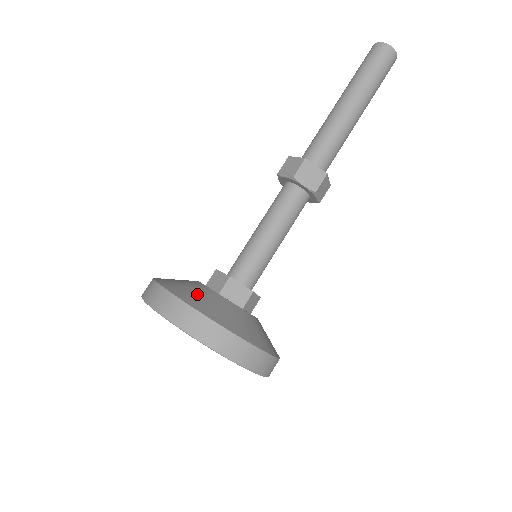
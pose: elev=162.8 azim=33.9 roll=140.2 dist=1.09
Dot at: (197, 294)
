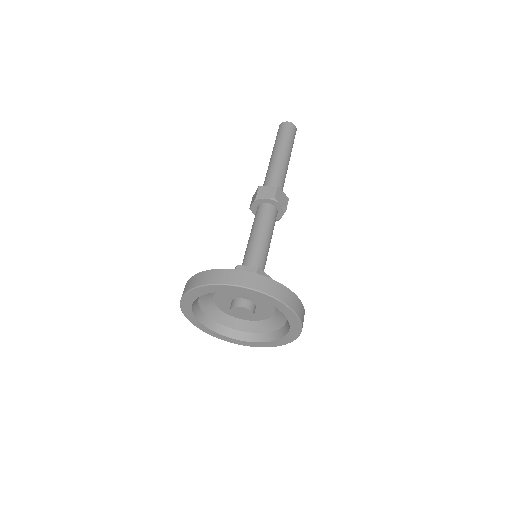
Dot at: occluded
